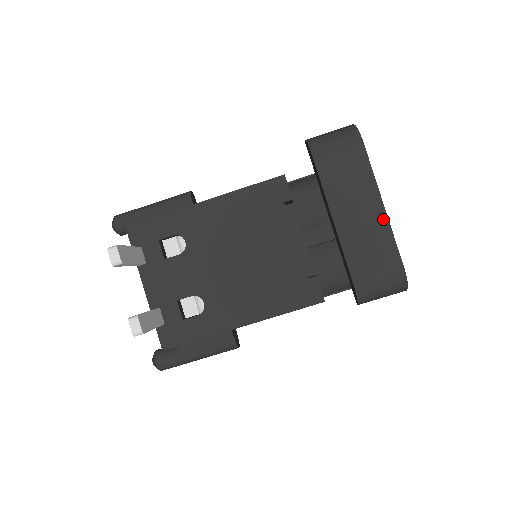
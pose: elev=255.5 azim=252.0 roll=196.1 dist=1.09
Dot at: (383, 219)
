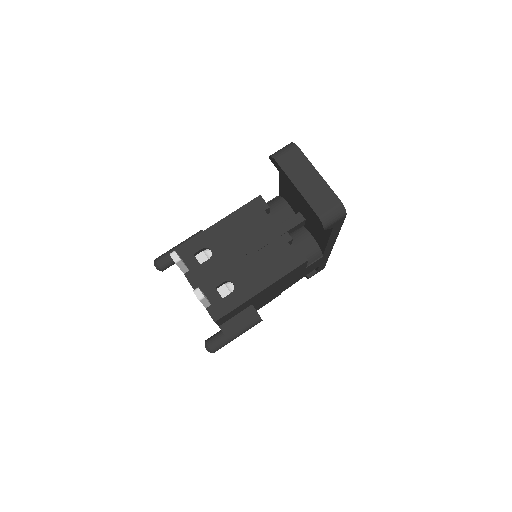
Dot at: (321, 180)
